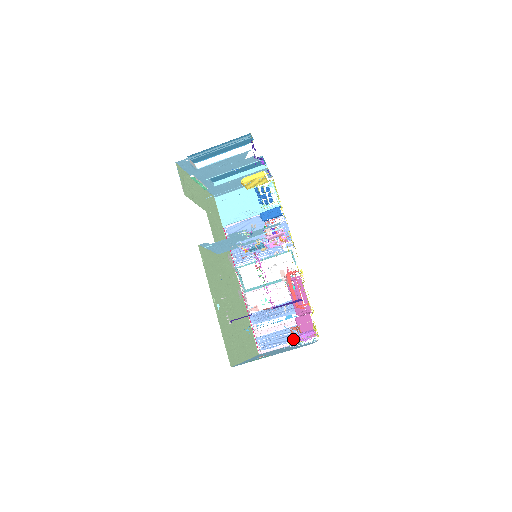
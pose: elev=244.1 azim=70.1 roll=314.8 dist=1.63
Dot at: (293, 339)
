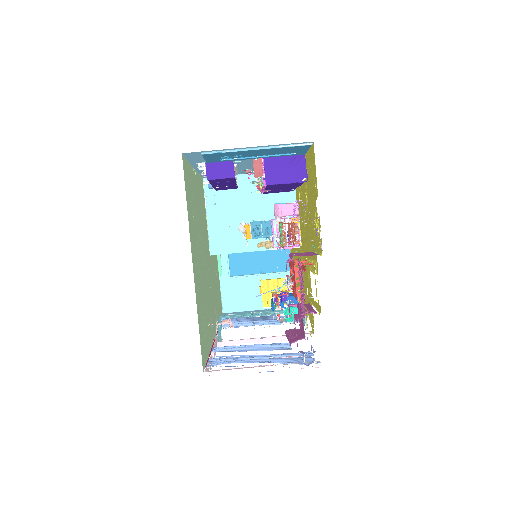
Dot at: (275, 361)
